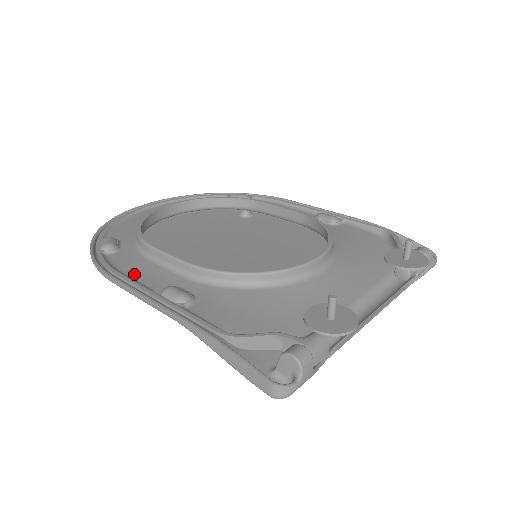
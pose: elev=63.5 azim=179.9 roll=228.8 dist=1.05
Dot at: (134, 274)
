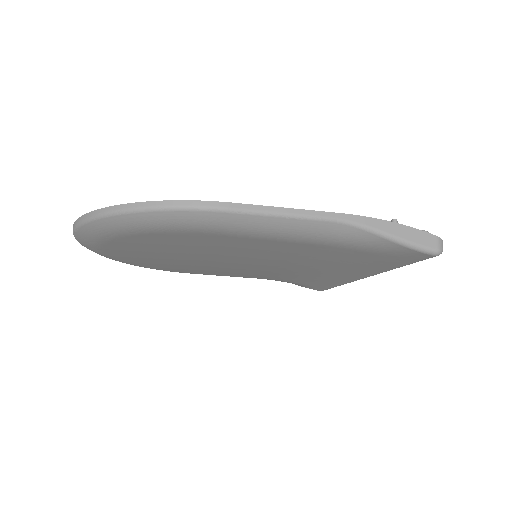
Dot at: occluded
